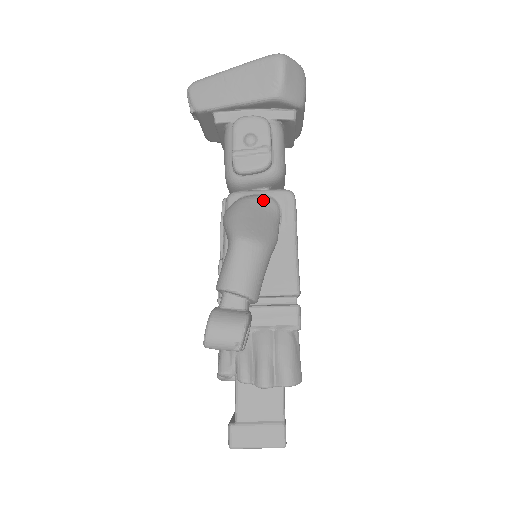
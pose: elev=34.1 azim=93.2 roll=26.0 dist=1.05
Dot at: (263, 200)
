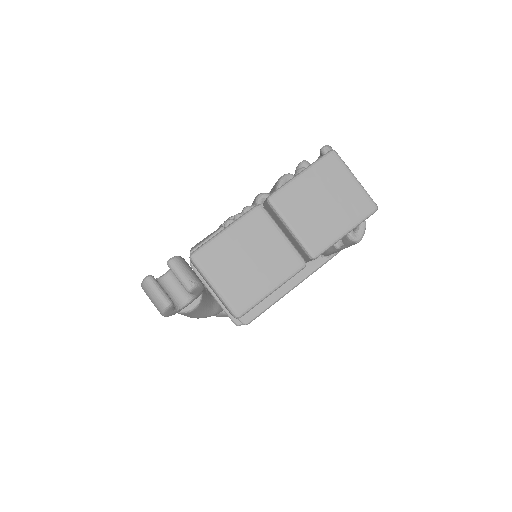
Dot at: occluded
